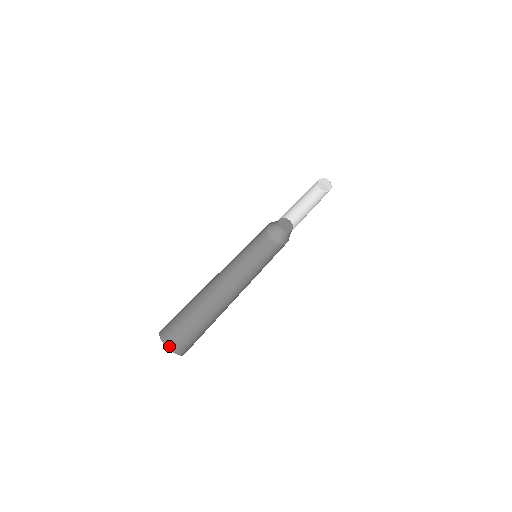
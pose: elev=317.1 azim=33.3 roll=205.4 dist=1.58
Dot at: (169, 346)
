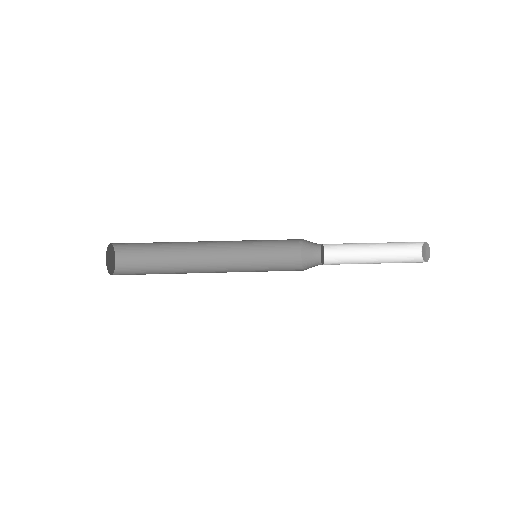
Dot at: occluded
